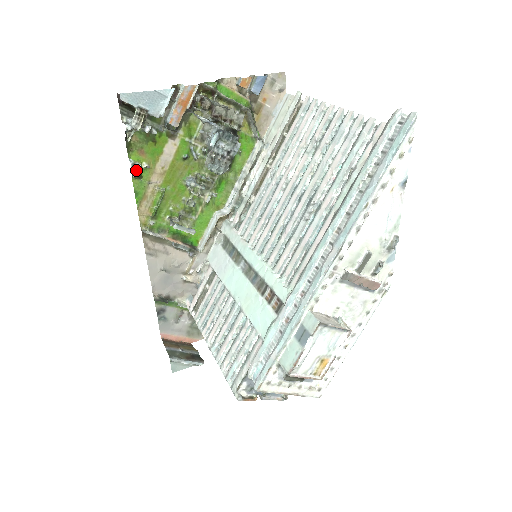
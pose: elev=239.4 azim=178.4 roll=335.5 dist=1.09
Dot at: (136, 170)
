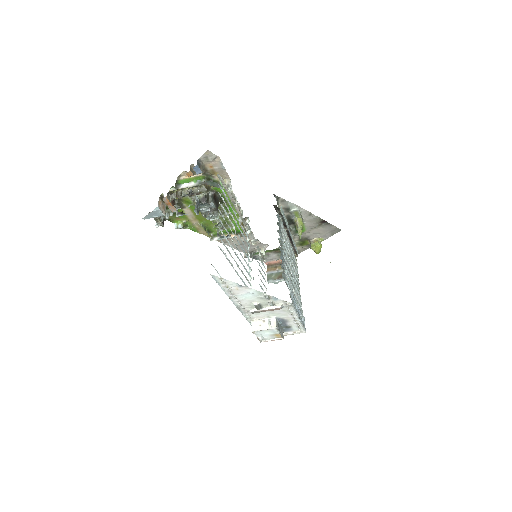
Dot at: (180, 228)
